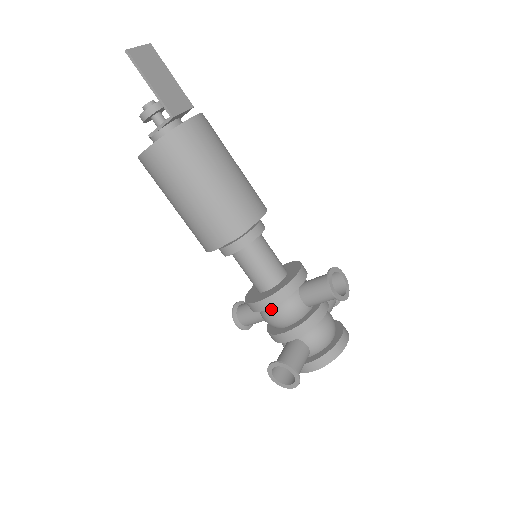
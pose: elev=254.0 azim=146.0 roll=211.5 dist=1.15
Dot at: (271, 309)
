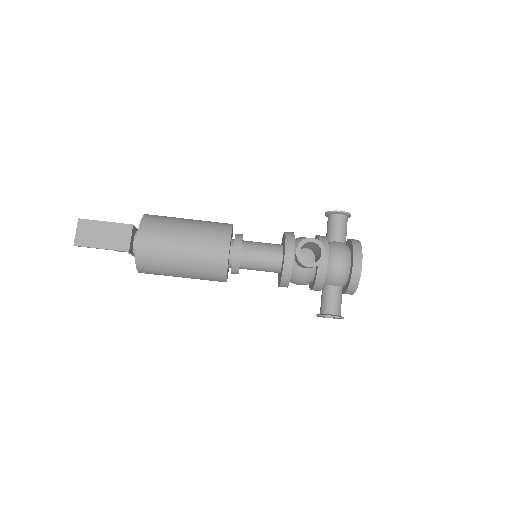
Dot at: (292, 282)
